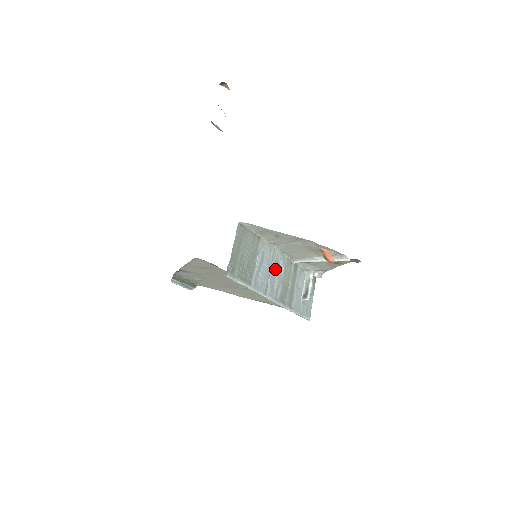
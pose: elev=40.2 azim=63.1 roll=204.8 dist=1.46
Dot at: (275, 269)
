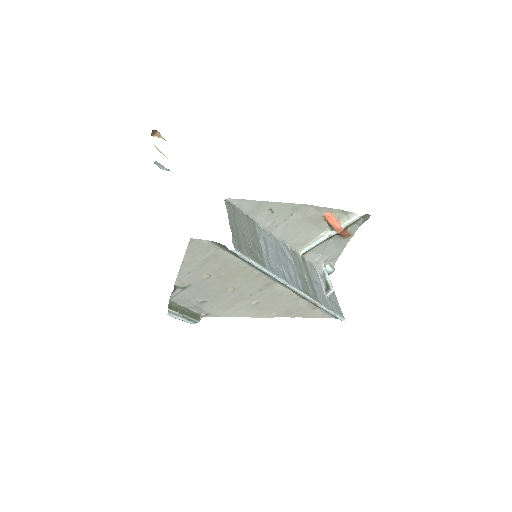
Dot at: (284, 257)
